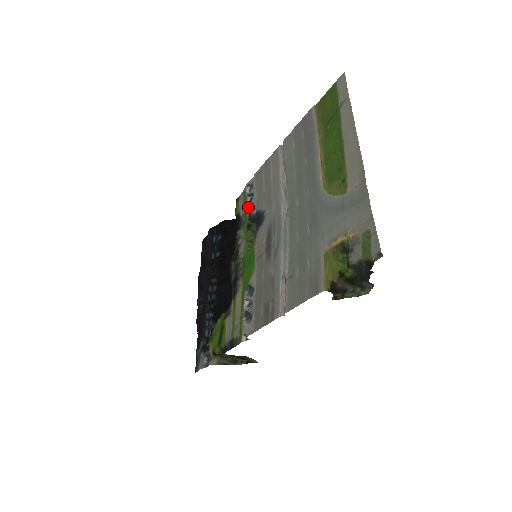
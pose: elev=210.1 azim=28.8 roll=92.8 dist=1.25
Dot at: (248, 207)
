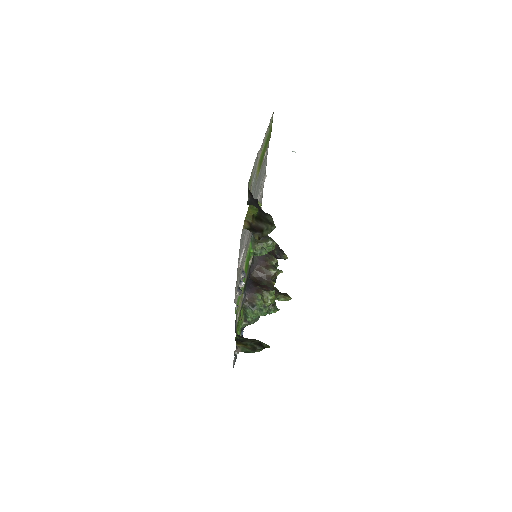
Dot at: occluded
